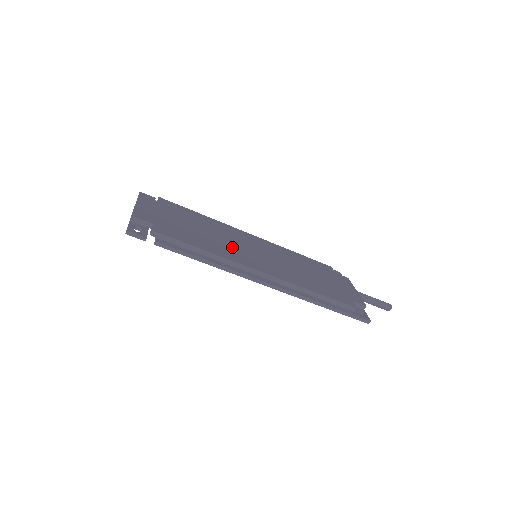
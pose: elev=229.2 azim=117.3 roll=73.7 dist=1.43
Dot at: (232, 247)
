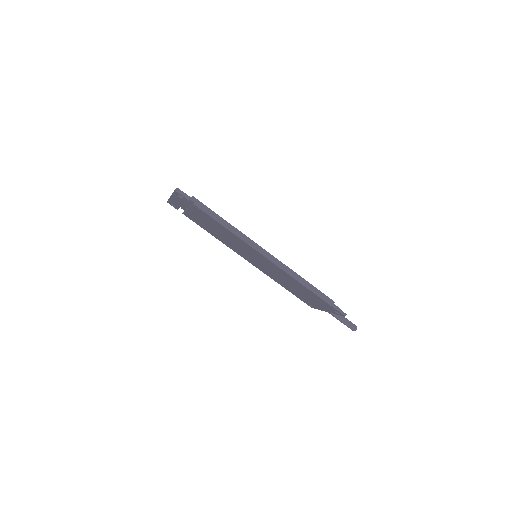
Dot at: occluded
